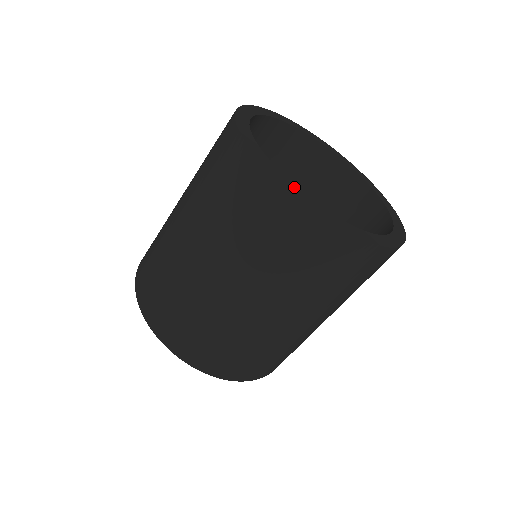
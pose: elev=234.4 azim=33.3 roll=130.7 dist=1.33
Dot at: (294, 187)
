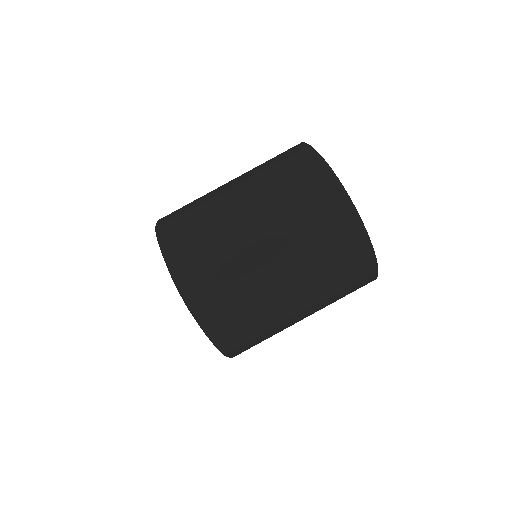
Dot at: occluded
